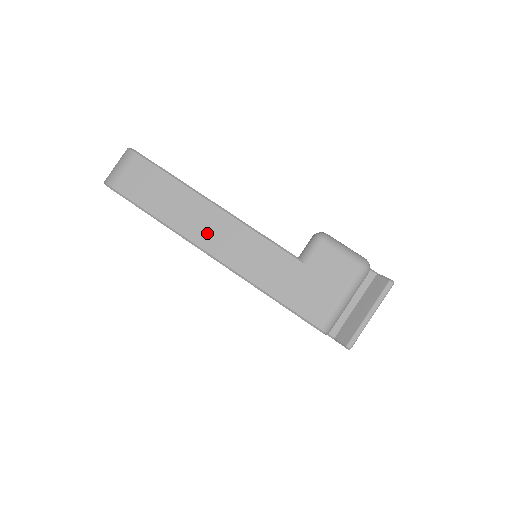
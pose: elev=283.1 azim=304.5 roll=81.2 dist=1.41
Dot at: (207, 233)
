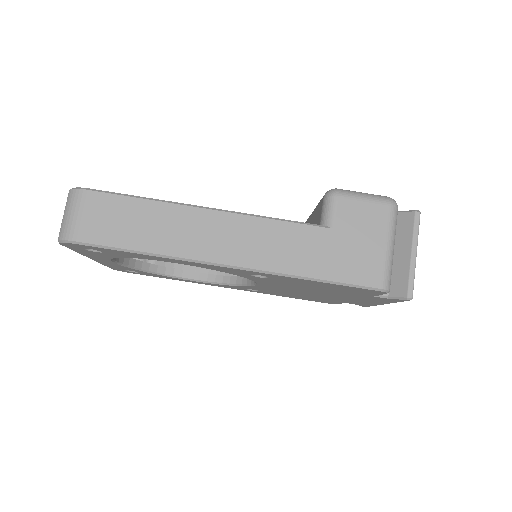
Dot at: (211, 243)
